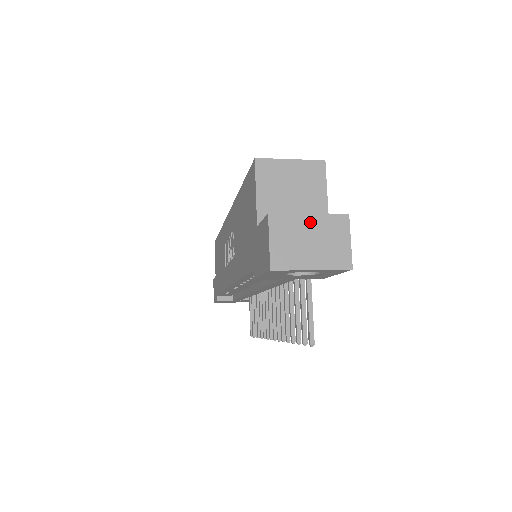
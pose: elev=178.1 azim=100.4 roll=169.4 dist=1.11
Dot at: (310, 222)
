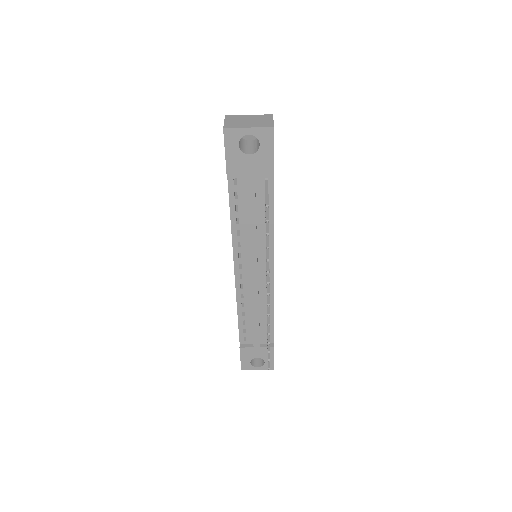
Dot at: (249, 117)
